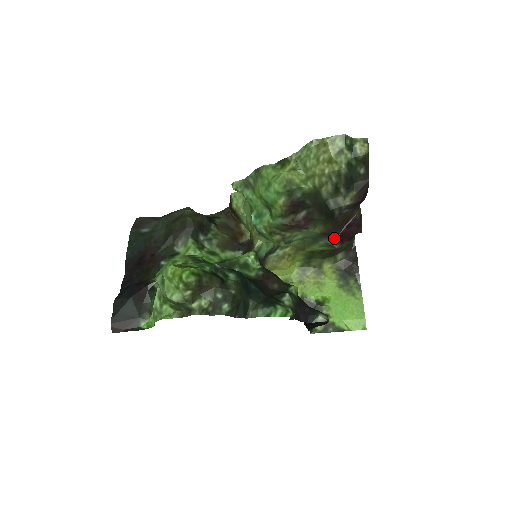
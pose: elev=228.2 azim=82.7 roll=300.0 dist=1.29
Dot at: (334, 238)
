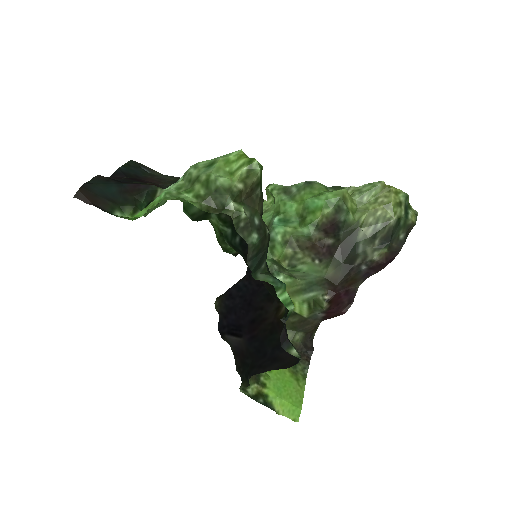
Dot at: (330, 293)
